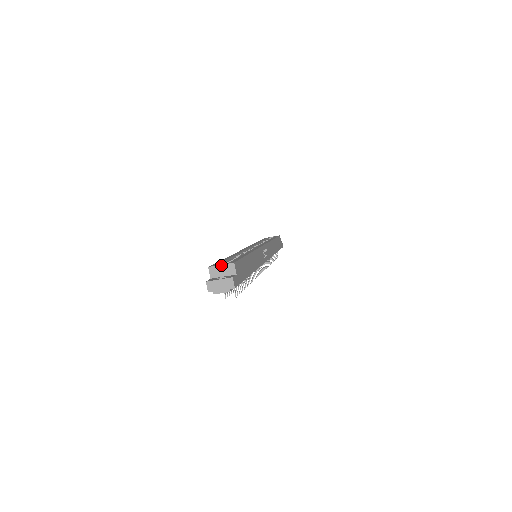
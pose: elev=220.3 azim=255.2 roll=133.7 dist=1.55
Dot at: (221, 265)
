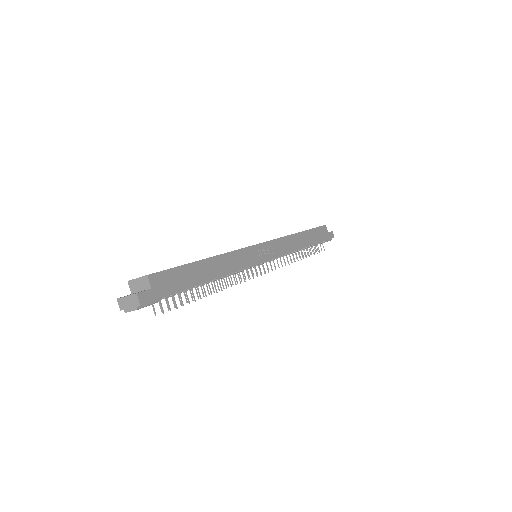
Dot at: (137, 278)
